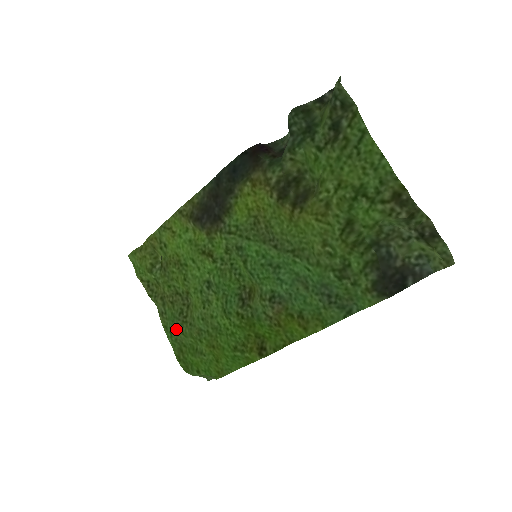
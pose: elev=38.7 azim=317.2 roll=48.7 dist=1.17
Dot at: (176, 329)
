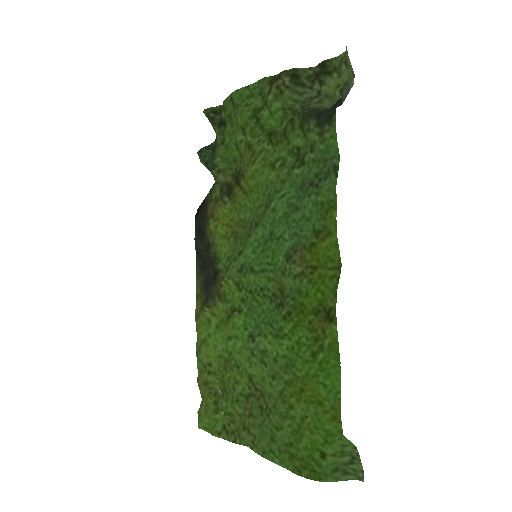
Dot at: (270, 436)
